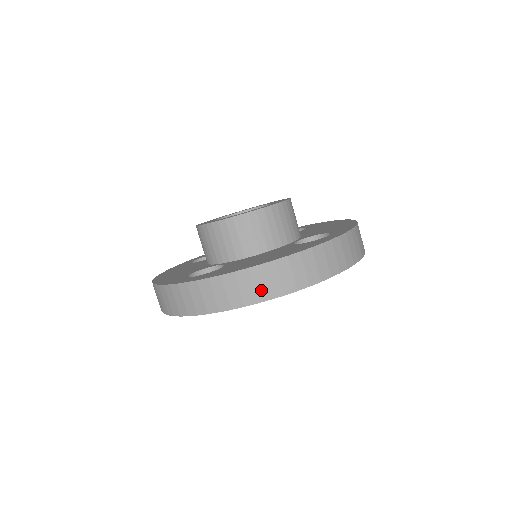
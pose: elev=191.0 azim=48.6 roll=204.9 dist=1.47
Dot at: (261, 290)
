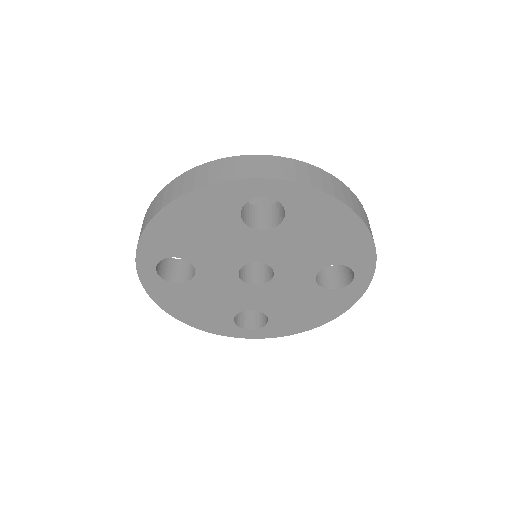
Dot at: (348, 200)
